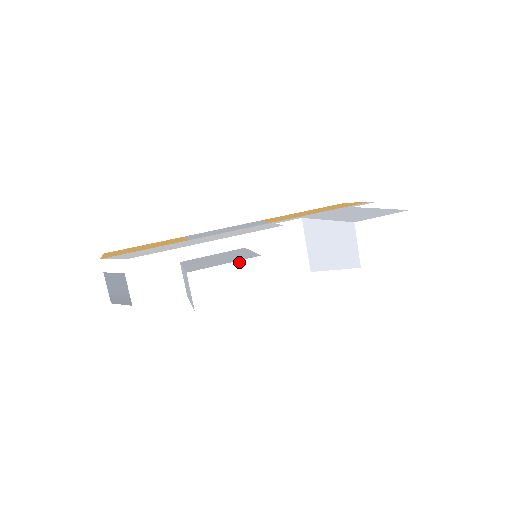
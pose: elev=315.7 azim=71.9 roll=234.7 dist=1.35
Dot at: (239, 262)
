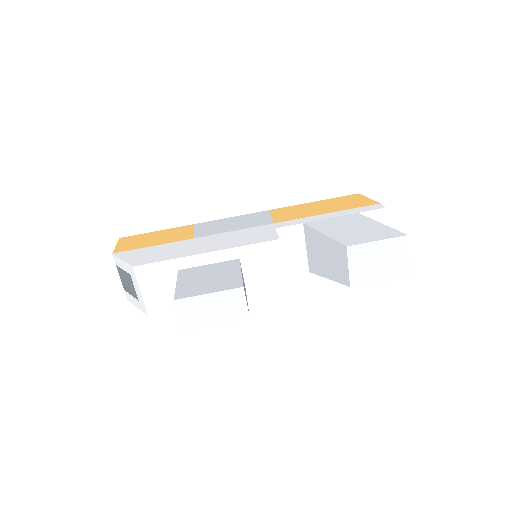
Dot at: (222, 292)
